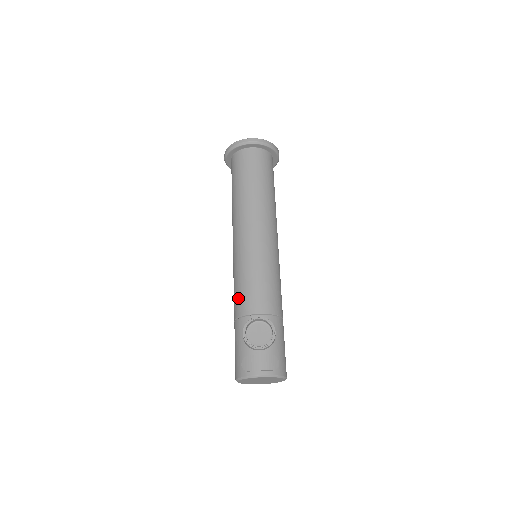
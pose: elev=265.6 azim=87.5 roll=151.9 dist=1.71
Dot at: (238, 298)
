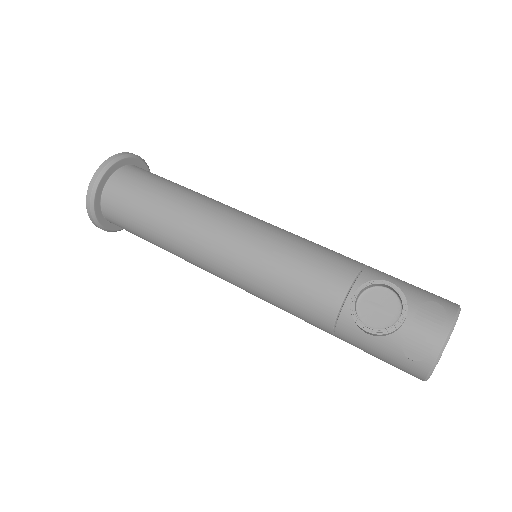
Dot at: (305, 311)
